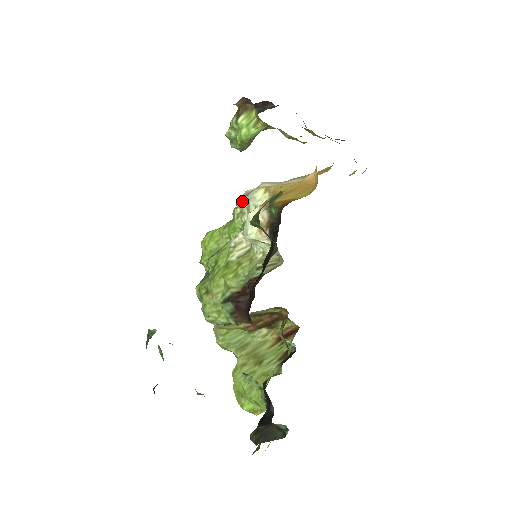
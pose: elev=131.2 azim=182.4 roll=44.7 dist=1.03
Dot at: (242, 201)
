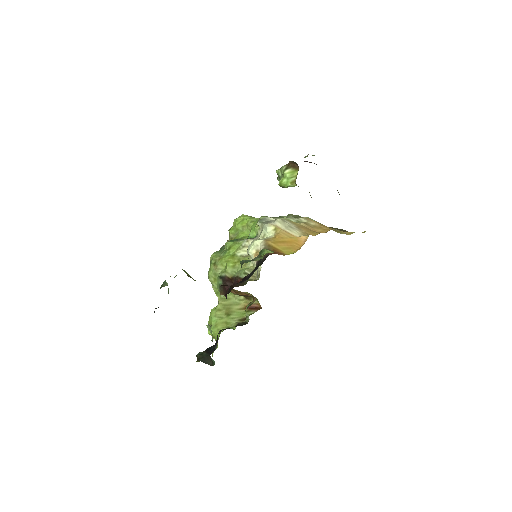
Dot at: (261, 223)
